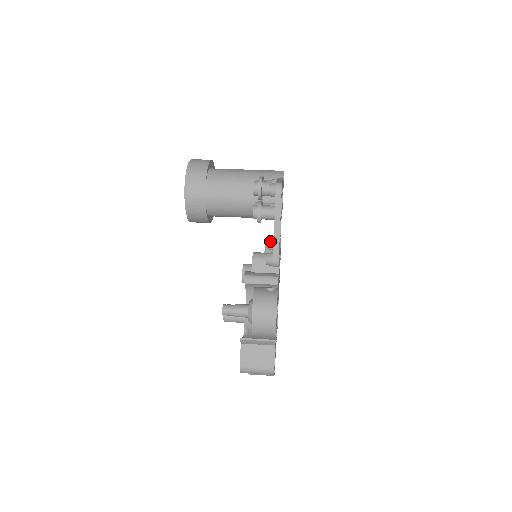
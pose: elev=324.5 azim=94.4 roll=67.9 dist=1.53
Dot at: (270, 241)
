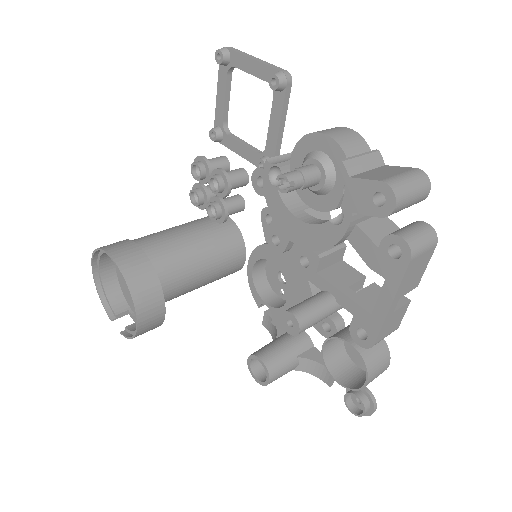
Dot at: (258, 159)
